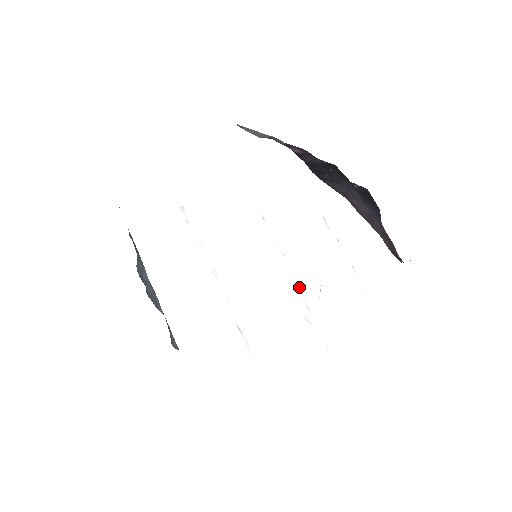
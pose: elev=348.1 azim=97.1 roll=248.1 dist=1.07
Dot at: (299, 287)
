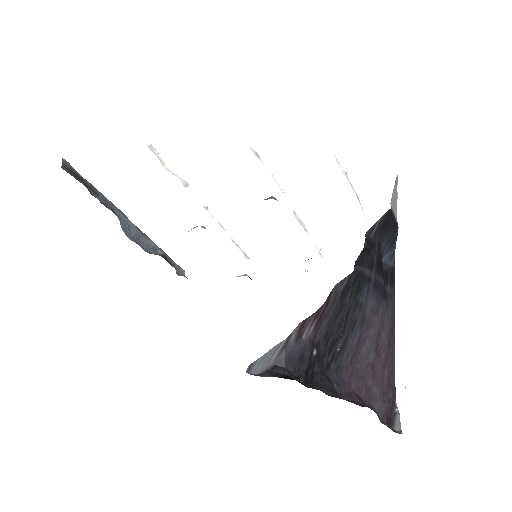
Dot at: (297, 215)
